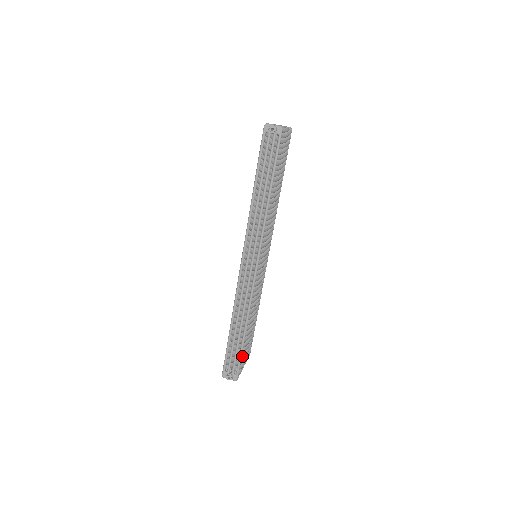
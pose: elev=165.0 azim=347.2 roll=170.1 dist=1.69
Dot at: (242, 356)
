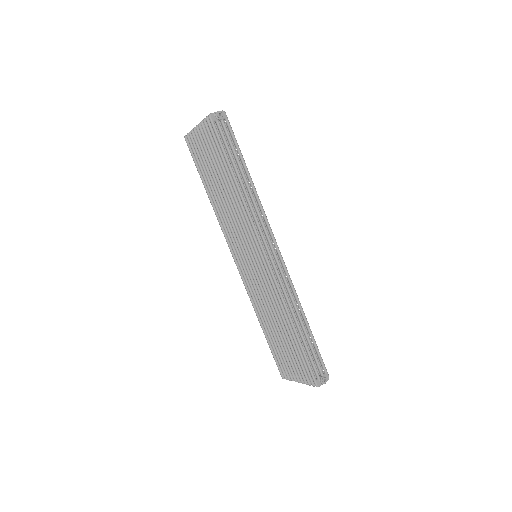
Dot at: (316, 352)
